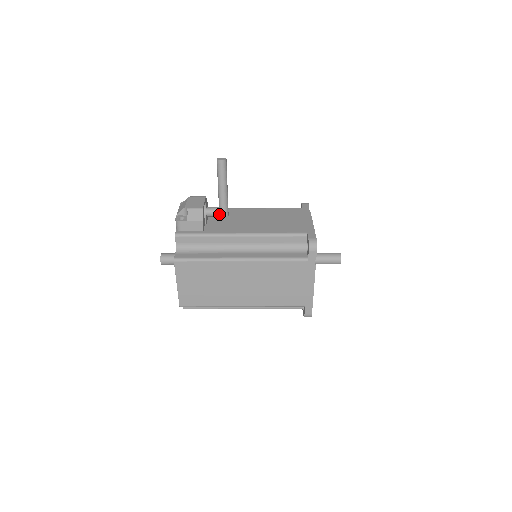
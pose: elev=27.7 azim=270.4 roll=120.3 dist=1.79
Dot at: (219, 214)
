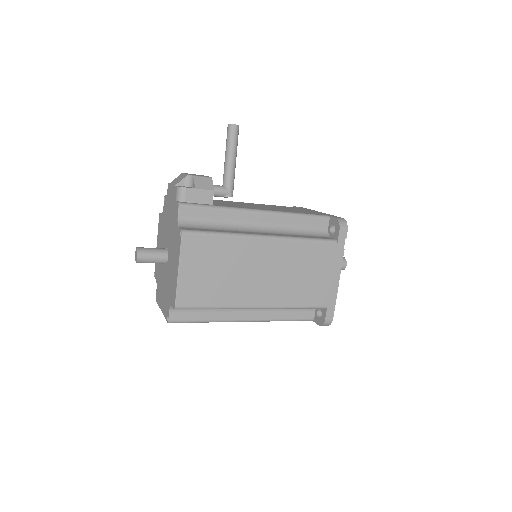
Dot at: (224, 192)
